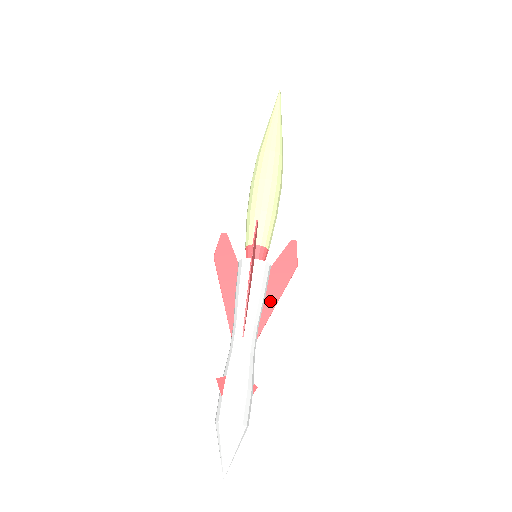
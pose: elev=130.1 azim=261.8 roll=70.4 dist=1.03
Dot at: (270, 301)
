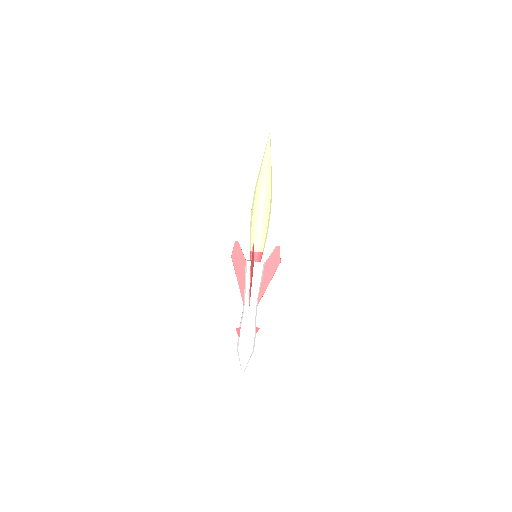
Dot at: (264, 284)
